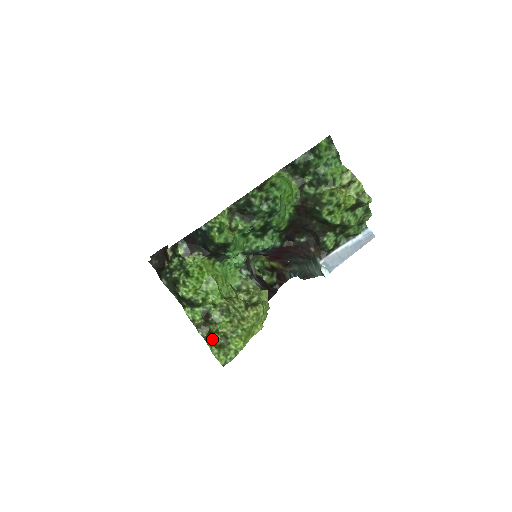
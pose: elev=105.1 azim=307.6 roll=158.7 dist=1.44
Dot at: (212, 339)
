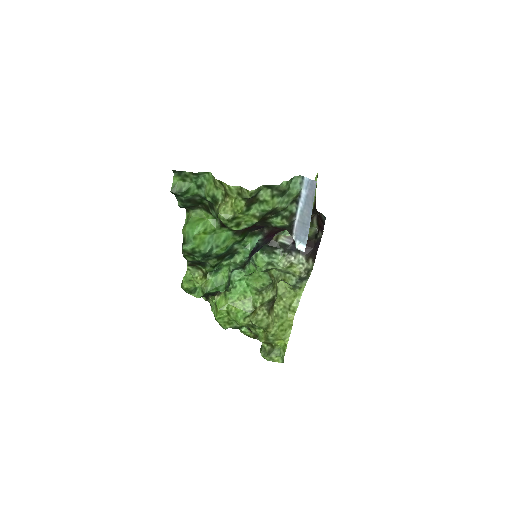
Dot at: (261, 350)
